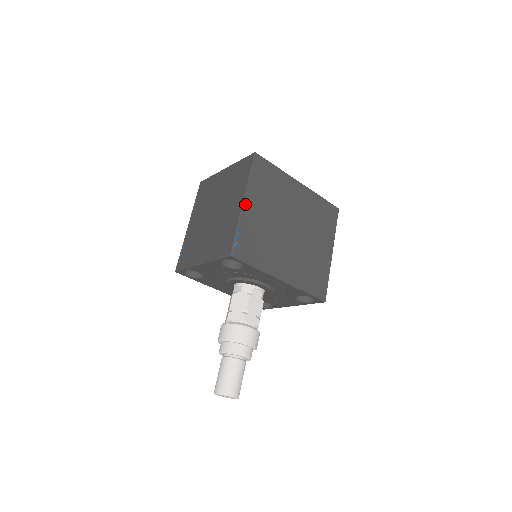
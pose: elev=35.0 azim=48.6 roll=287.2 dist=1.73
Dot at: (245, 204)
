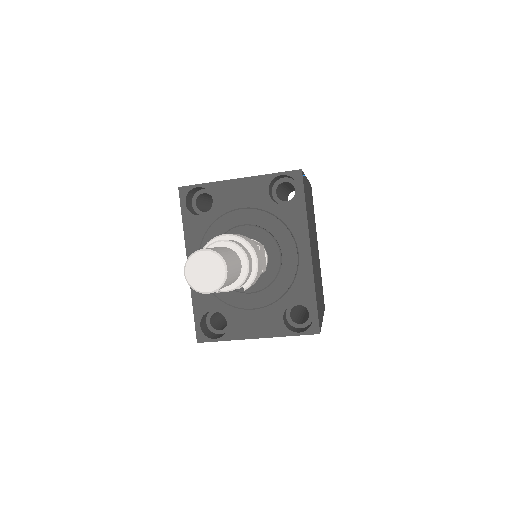
Dot at: (307, 181)
